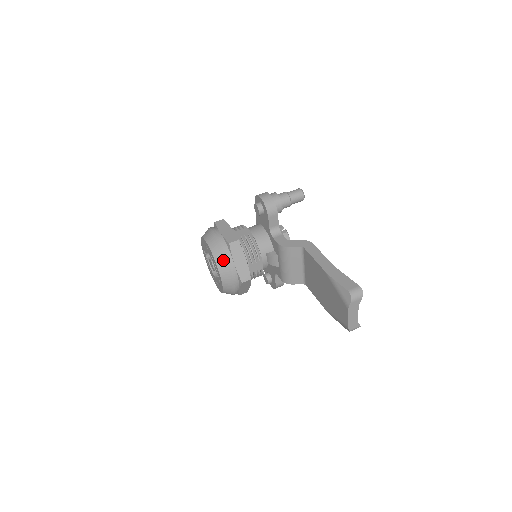
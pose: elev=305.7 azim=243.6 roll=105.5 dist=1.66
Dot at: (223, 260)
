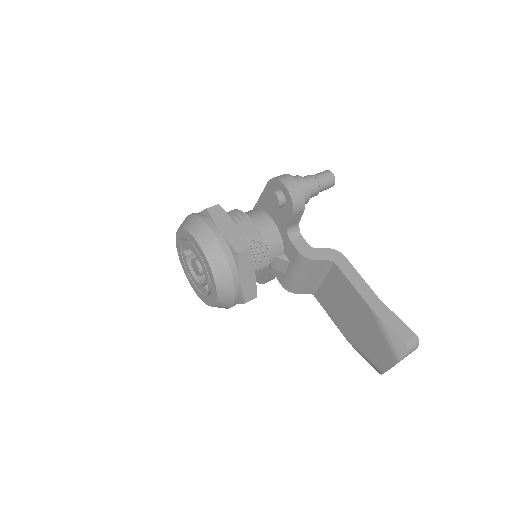
Dot at: (226, 276)
